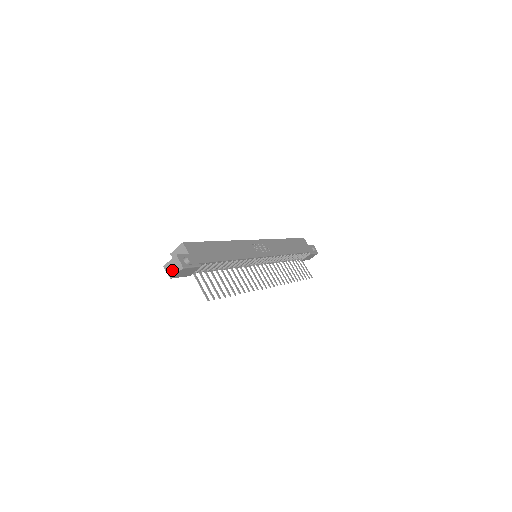
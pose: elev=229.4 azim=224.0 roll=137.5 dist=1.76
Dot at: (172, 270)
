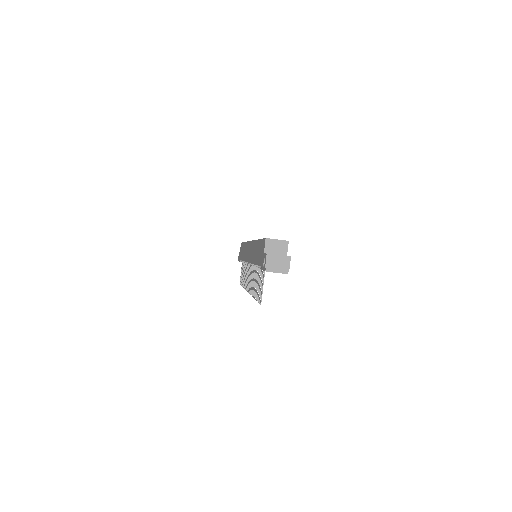
Dot at: (274, 265)
